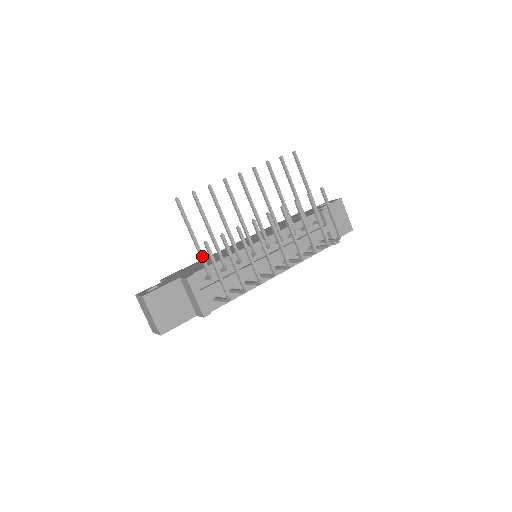
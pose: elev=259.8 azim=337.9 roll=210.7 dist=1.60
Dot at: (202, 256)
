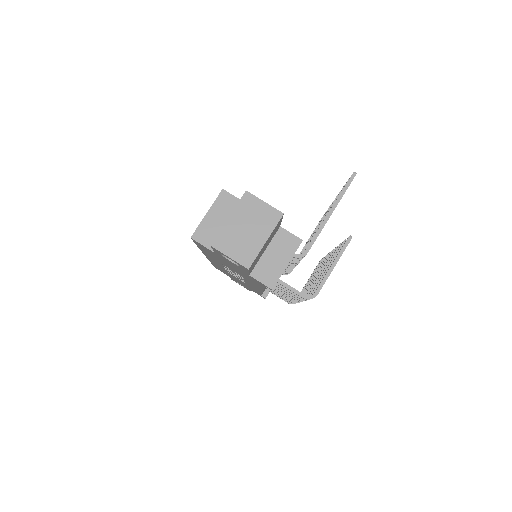
Dot at: occluded
